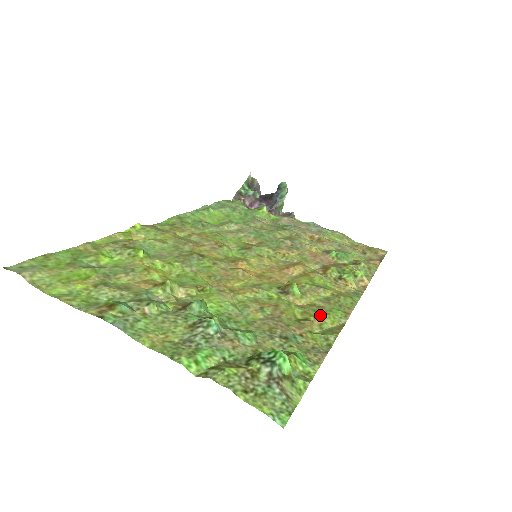
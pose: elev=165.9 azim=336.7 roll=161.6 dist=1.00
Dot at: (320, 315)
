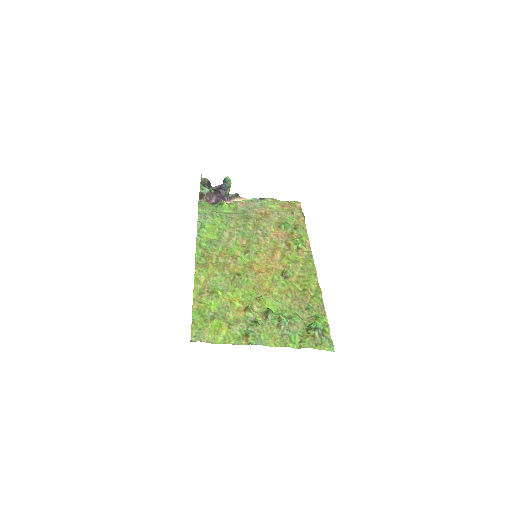
Dot at: (307, 283)
